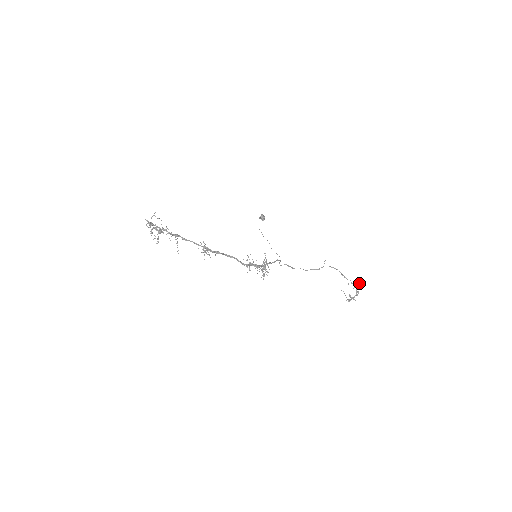
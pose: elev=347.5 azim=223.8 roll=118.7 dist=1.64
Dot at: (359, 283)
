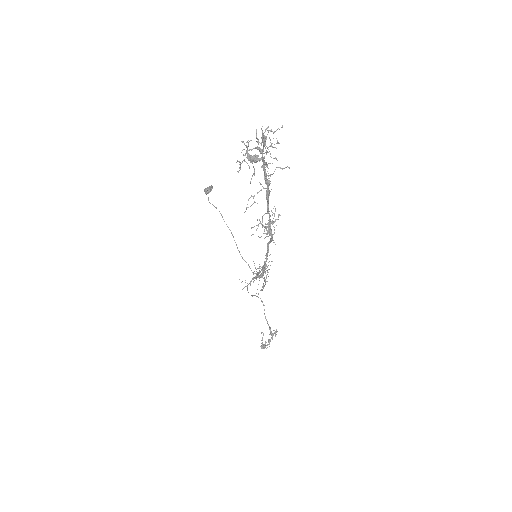
Dot at: occluded
